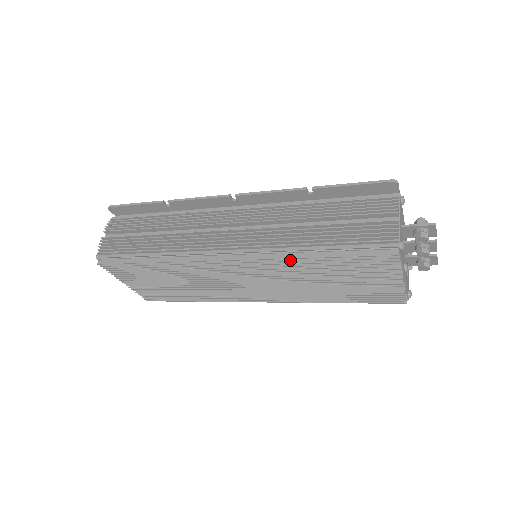
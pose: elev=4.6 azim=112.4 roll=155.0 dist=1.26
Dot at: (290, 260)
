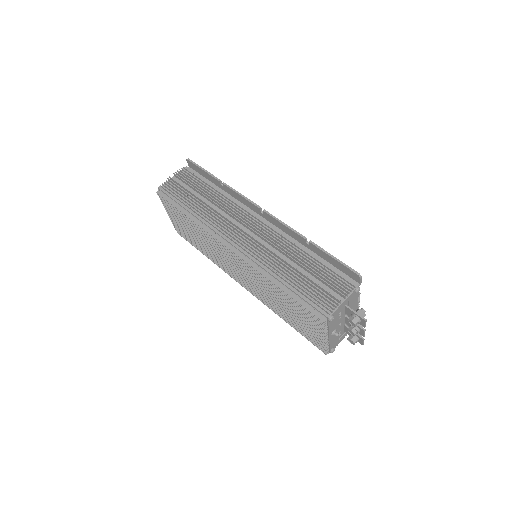
Dot at: (264, 277)
